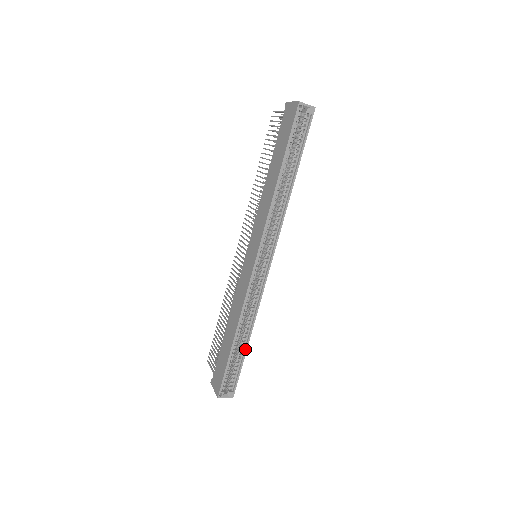
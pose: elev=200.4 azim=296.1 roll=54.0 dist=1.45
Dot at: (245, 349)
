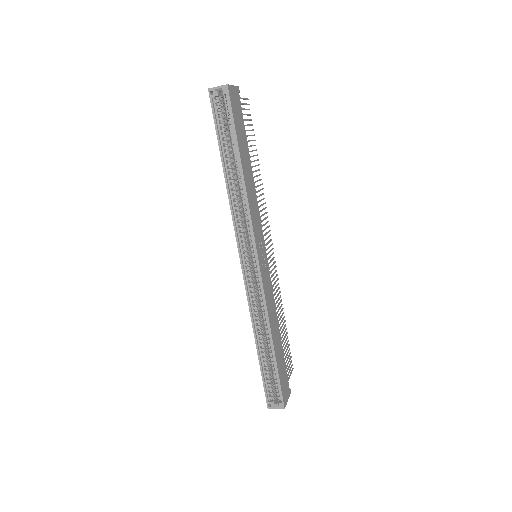
Dot at: (273, 356)
